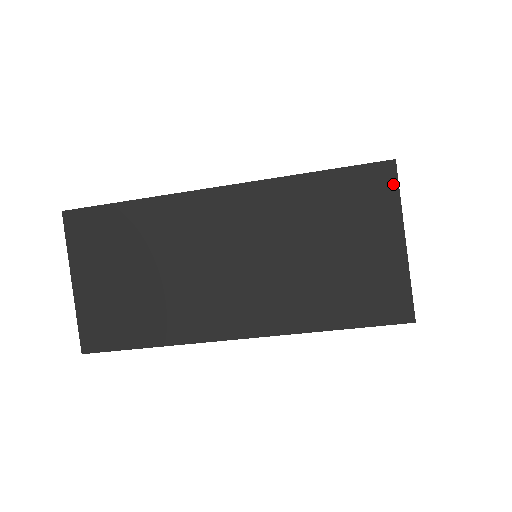
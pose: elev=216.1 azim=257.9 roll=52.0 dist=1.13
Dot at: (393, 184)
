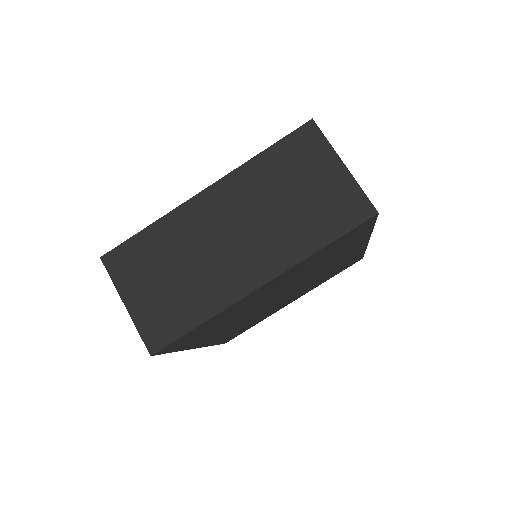
Dot at: (318, 134)
